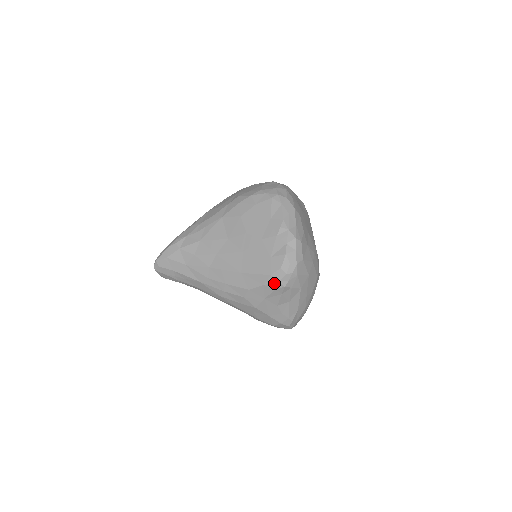
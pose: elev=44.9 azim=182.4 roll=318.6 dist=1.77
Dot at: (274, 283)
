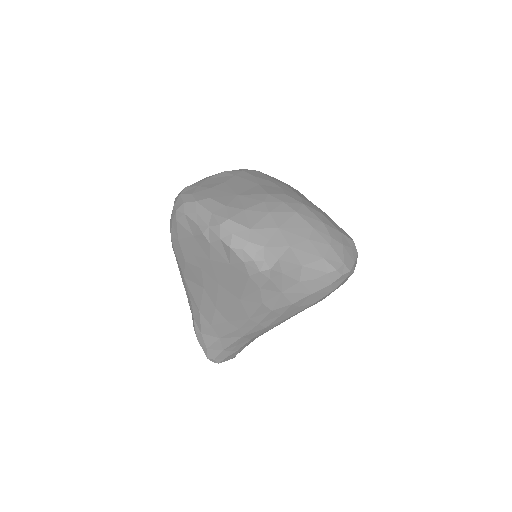
Dot at: (261, 278)
